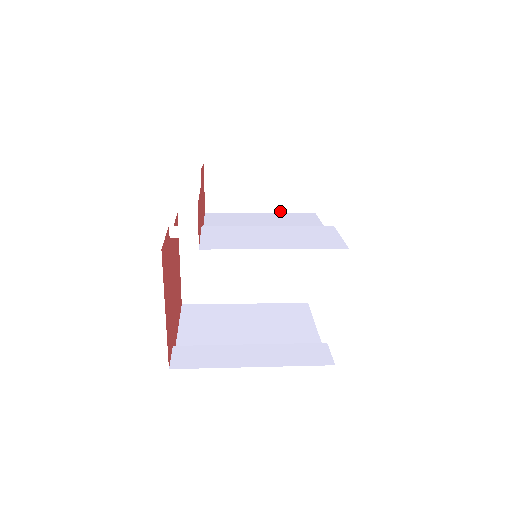
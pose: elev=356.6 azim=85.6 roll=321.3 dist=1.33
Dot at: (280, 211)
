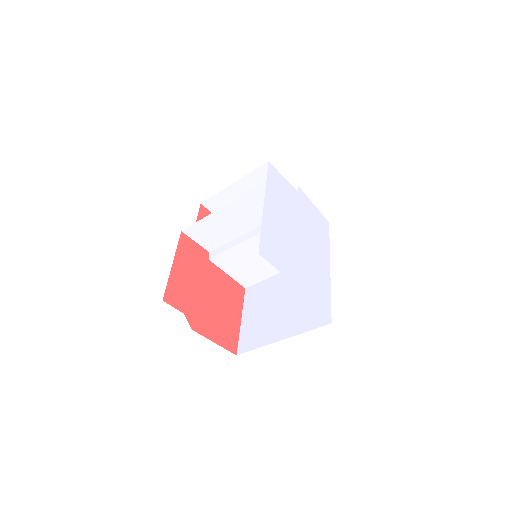
Dot at: occluded
